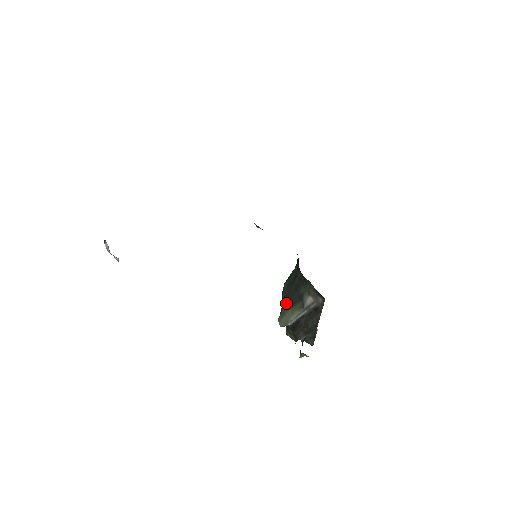
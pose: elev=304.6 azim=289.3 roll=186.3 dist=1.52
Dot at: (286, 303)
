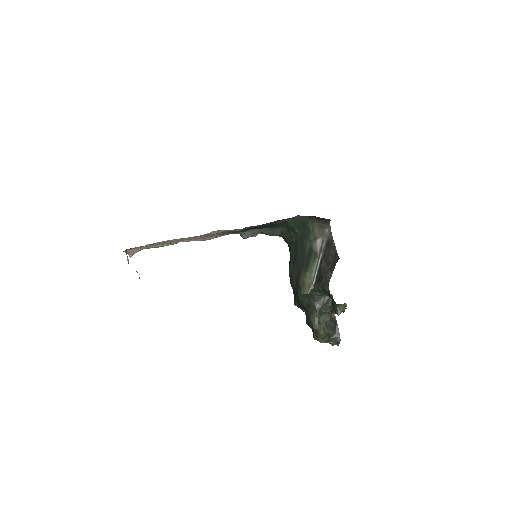
Dot at: (300, 273)
